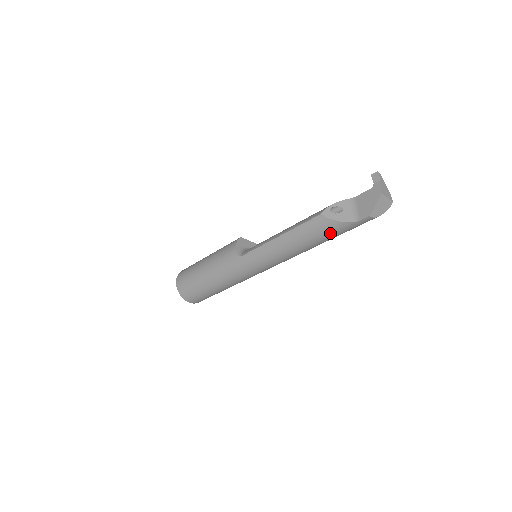
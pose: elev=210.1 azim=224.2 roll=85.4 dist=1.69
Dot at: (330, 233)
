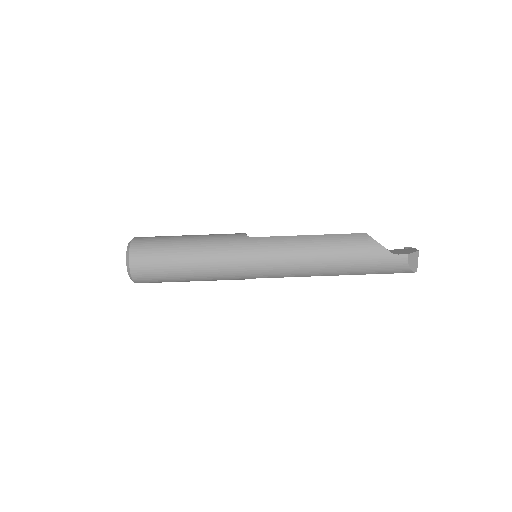
Dot at: (363, 253)
